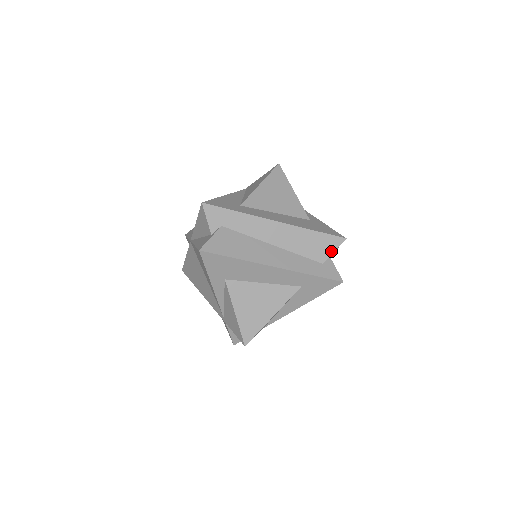
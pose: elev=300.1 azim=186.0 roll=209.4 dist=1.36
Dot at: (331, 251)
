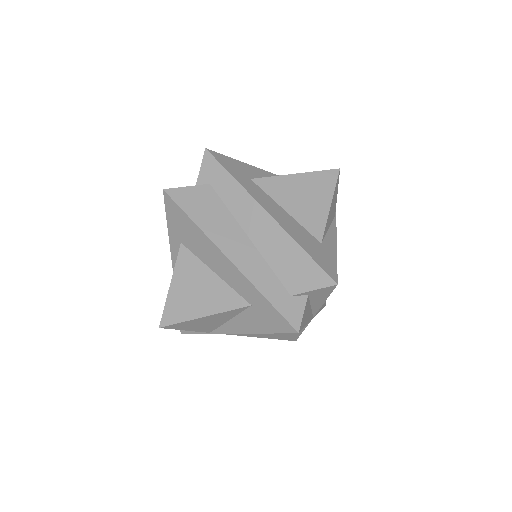
Dot at: (310, 287)
